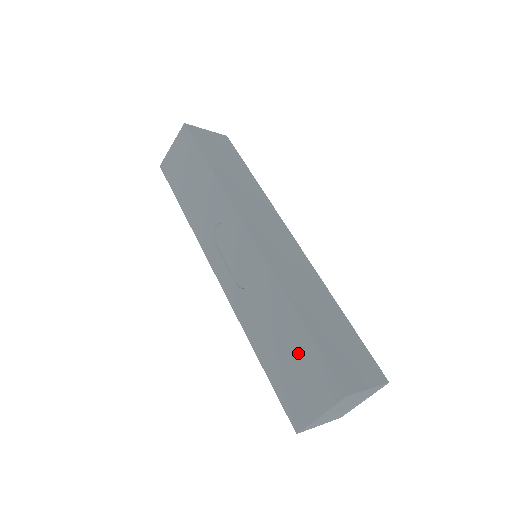
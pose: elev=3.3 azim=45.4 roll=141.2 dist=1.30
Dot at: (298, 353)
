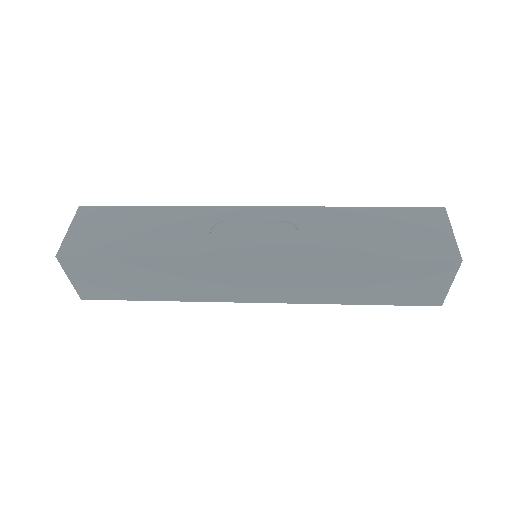
Dot at: (391, 222)
